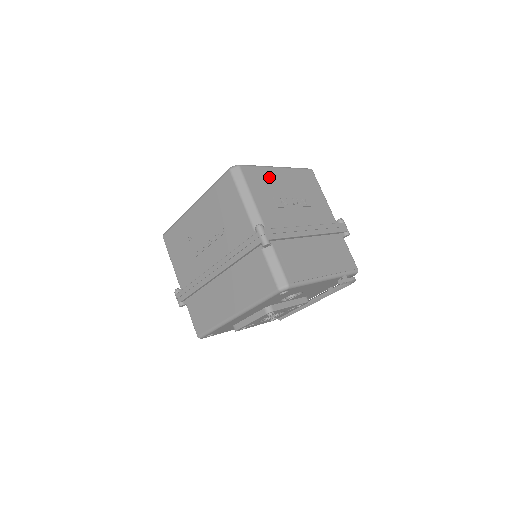
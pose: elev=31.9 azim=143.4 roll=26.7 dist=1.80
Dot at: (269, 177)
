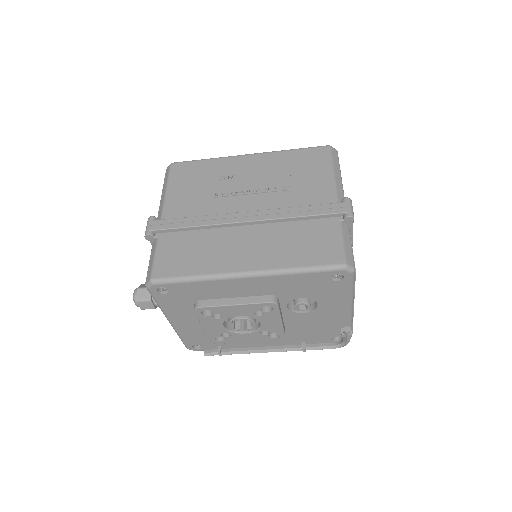
Dot at: occluded
